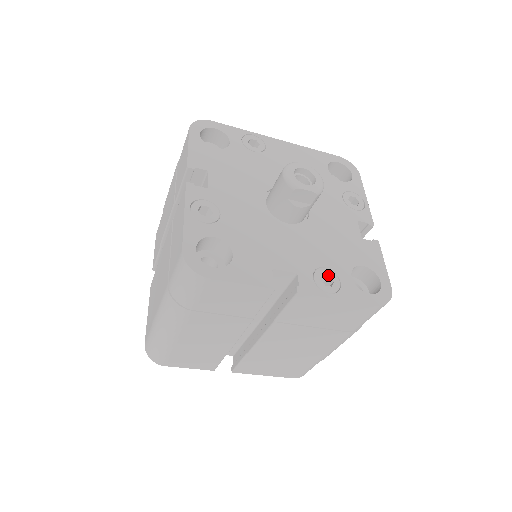
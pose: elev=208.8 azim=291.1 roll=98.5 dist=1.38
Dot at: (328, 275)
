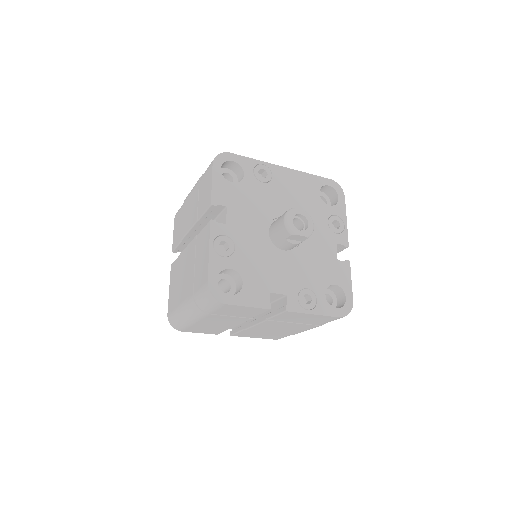
Dot at: (309, 294)
